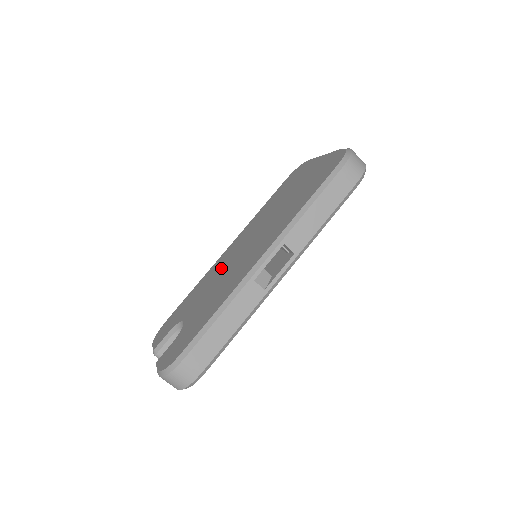
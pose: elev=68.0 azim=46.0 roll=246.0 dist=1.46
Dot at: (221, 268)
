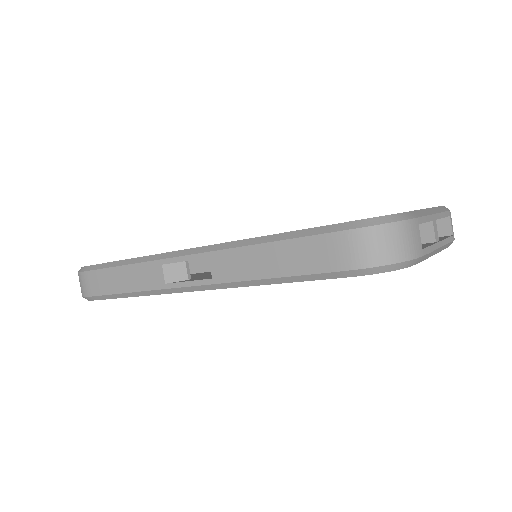
Dot at: occluded
